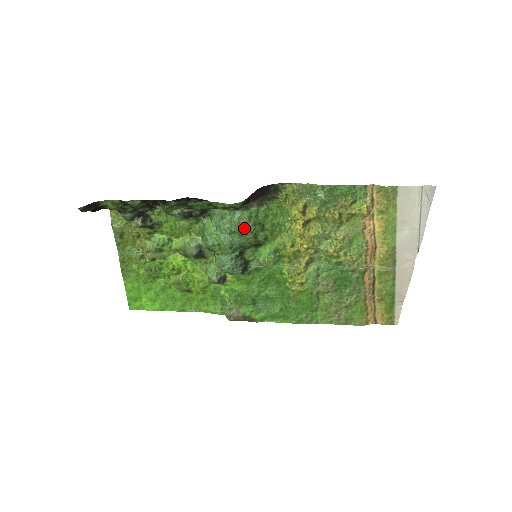
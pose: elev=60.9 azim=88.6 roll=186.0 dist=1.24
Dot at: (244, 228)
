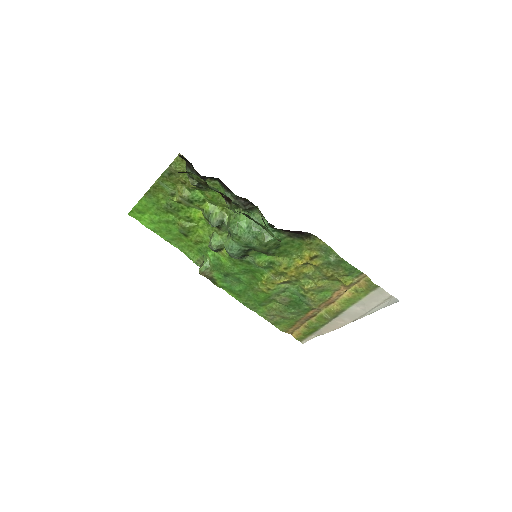
Dot at: (267, 243)
